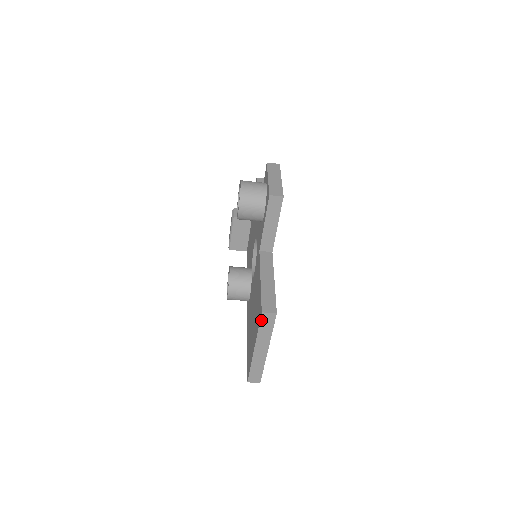
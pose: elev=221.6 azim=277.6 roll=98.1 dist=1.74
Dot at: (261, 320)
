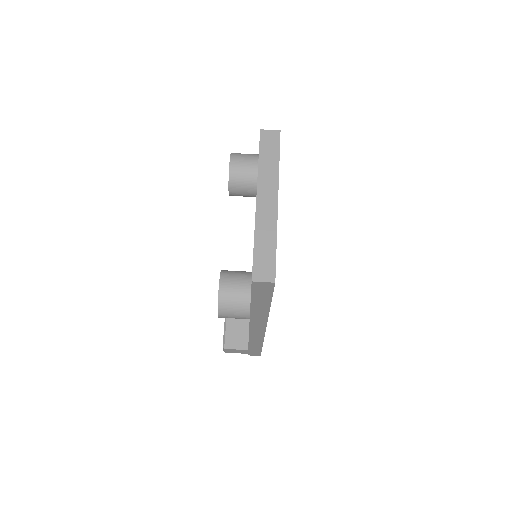
Dot at: (261, 142)
